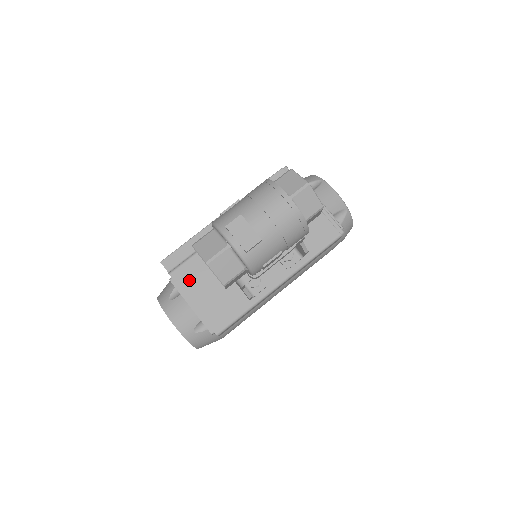
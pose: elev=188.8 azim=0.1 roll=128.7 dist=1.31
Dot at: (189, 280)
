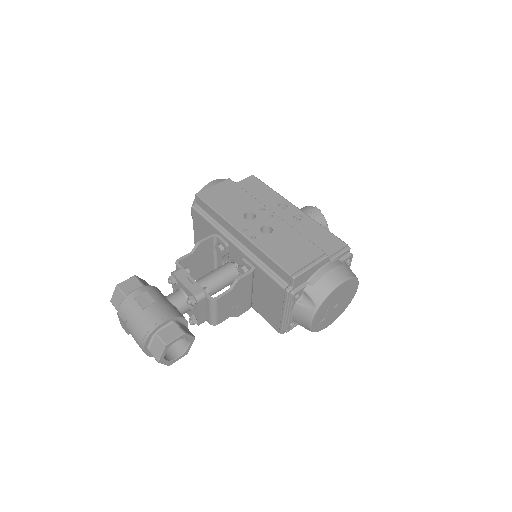
Dot at: (198, 223)
